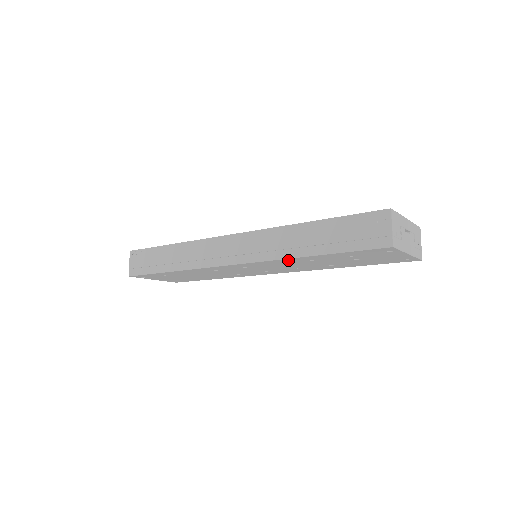
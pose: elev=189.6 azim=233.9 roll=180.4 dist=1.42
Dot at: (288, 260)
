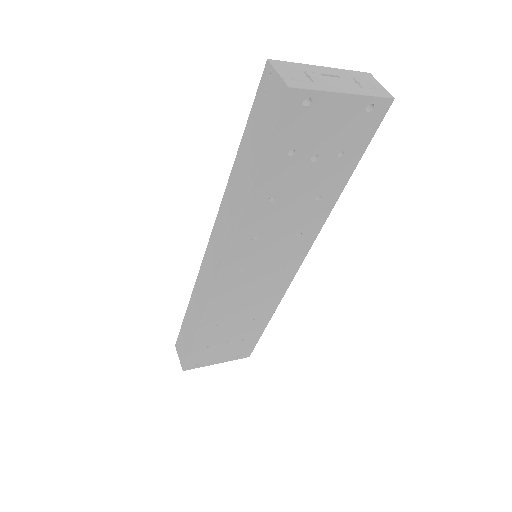
Dot at: (249, 219)
